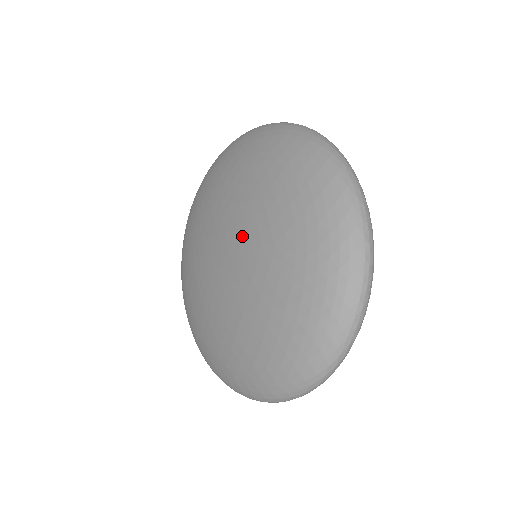
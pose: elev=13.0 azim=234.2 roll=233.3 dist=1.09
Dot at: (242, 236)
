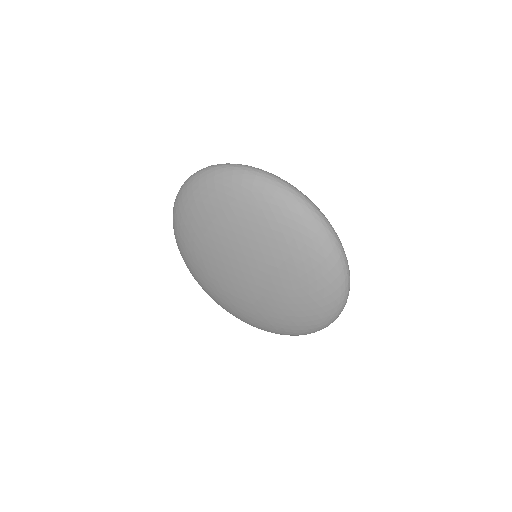
Dot at: (266, 275)
